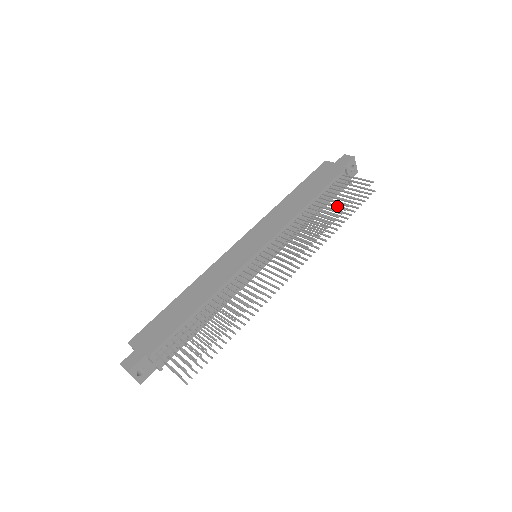
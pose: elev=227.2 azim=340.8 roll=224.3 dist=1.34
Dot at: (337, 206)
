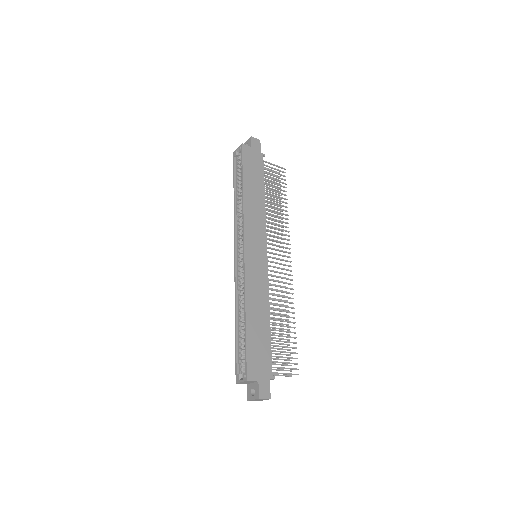
Dot at: occluded
